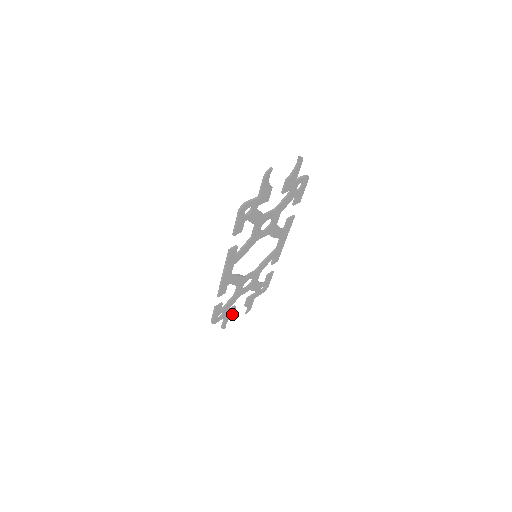
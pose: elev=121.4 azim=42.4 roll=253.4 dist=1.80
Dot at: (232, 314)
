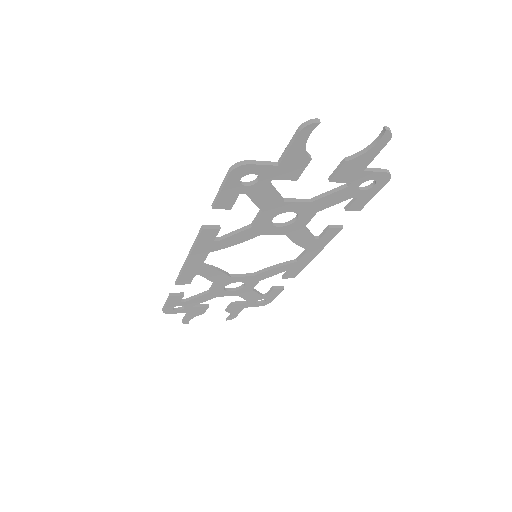
Dot at: (202, 312)
